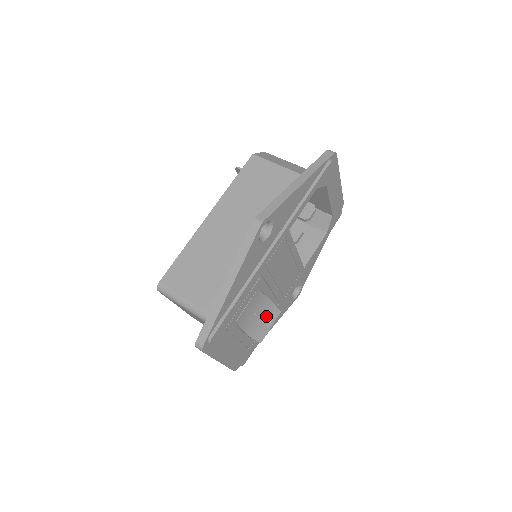
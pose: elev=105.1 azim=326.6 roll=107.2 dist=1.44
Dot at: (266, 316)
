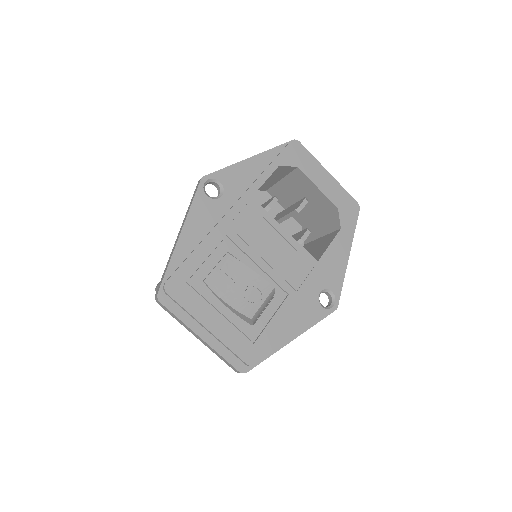
Dot at: (253, 289)
